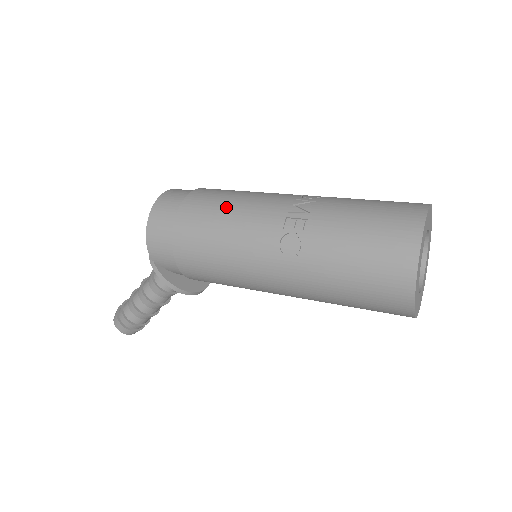
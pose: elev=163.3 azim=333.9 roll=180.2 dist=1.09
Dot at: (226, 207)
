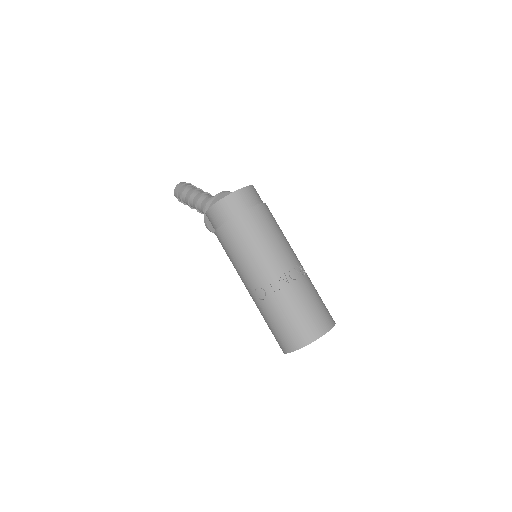
Dot at: (252, 244)
